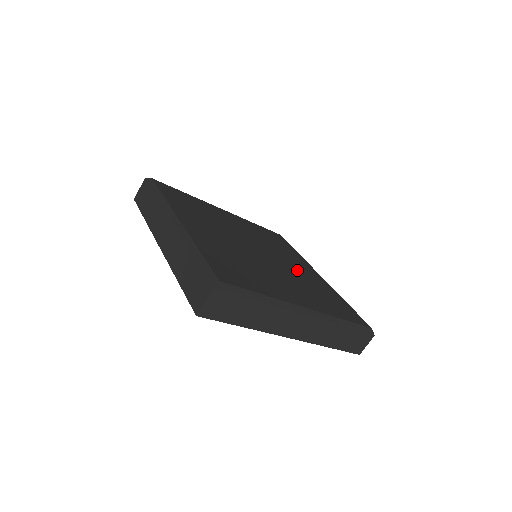
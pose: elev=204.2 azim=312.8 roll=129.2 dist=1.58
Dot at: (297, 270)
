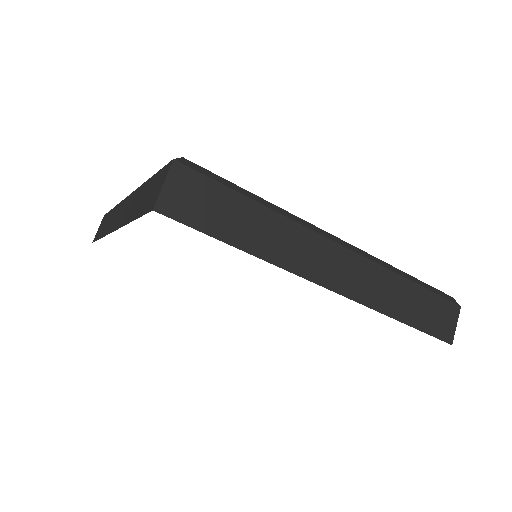
Dot at: occluded
